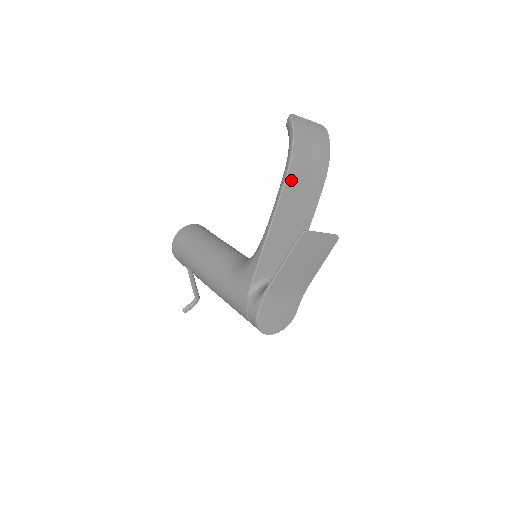
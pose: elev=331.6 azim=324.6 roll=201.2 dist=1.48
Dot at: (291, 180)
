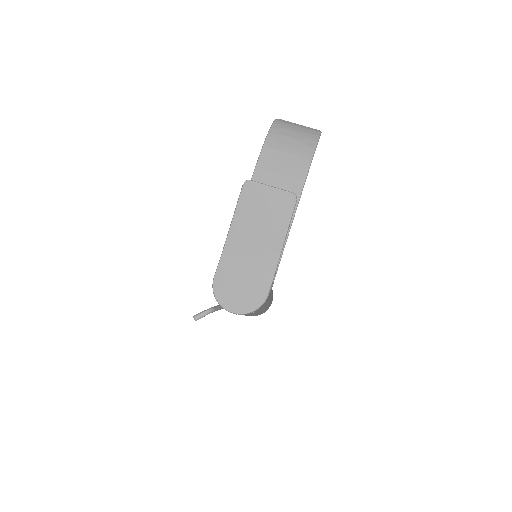
Dot at: (265, 161)
